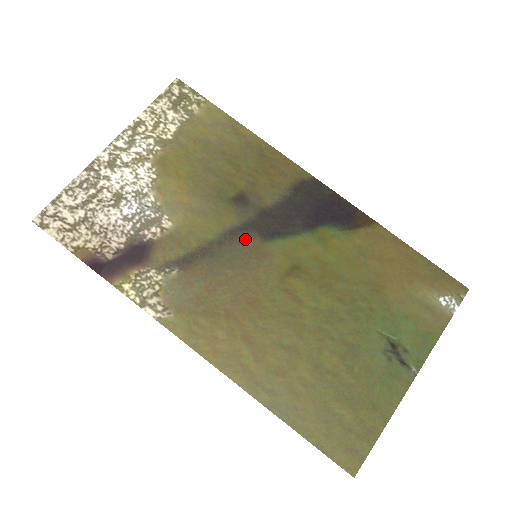
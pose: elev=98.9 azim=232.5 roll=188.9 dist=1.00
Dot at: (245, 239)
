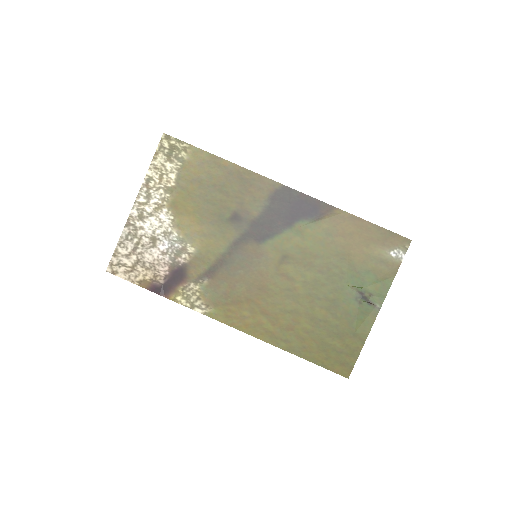
Dot at: (246, 246)
